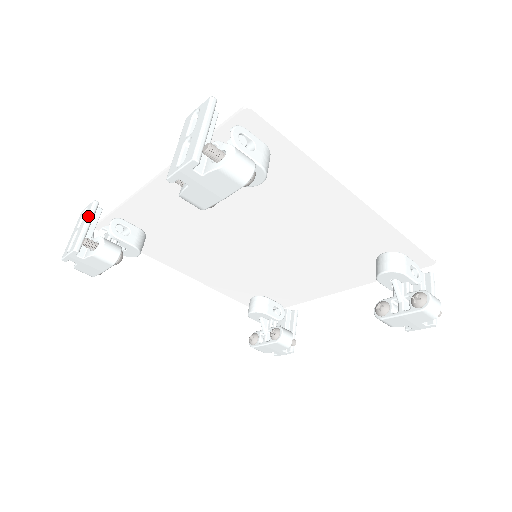
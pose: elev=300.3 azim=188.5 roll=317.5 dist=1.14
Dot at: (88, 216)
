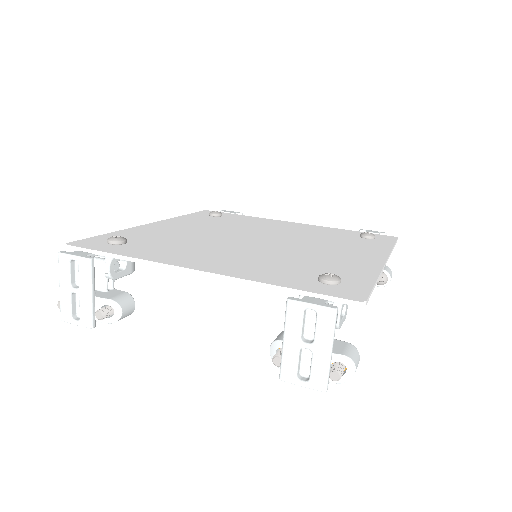
Dot at: (90, 283)
